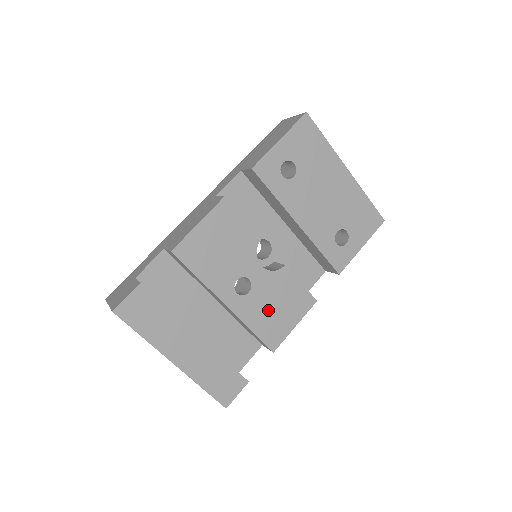
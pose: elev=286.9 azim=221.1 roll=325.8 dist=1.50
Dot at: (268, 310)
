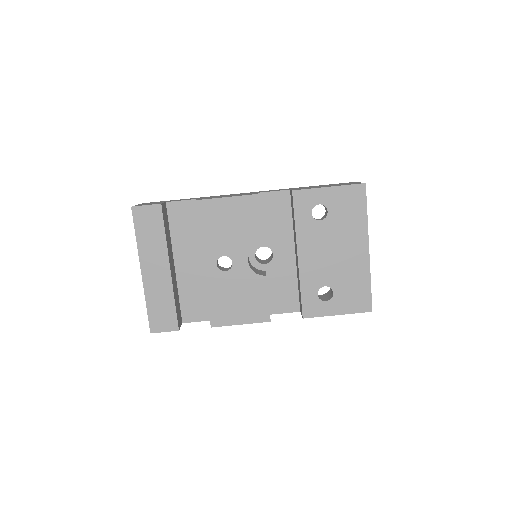
Dot at: (230, 295)
